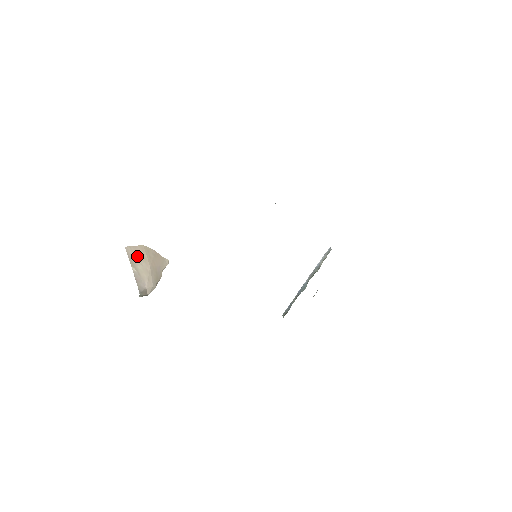
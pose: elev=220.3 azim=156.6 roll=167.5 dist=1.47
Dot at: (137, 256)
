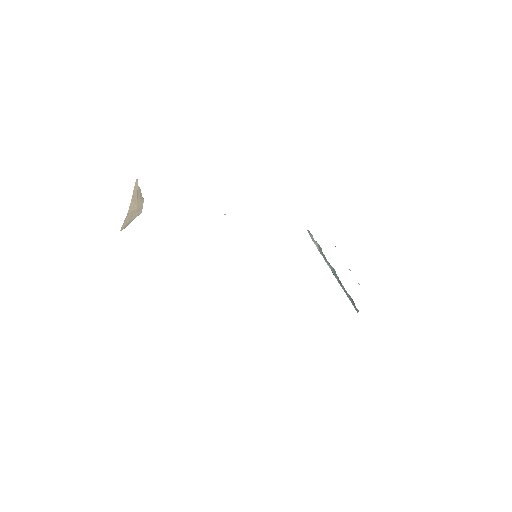
Dot at: (128, 220)
